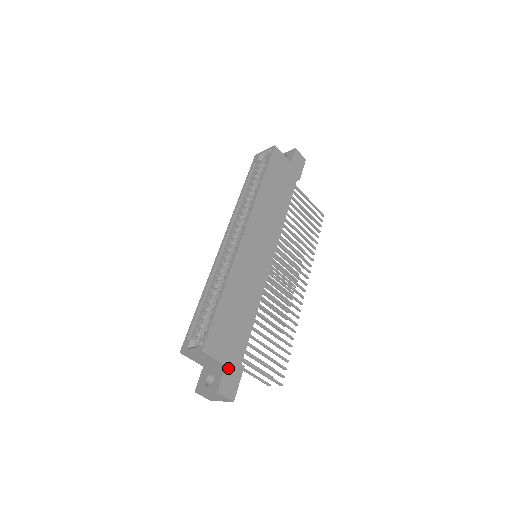
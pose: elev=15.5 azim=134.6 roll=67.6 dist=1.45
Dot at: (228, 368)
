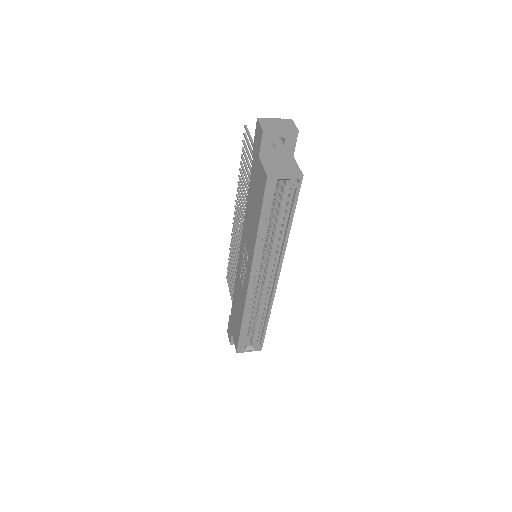
Dot at: occluded
